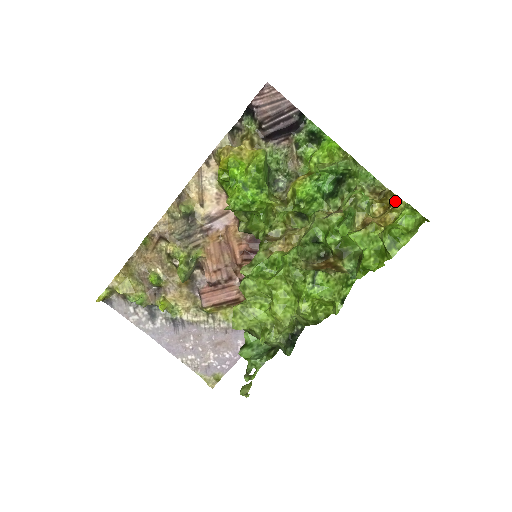
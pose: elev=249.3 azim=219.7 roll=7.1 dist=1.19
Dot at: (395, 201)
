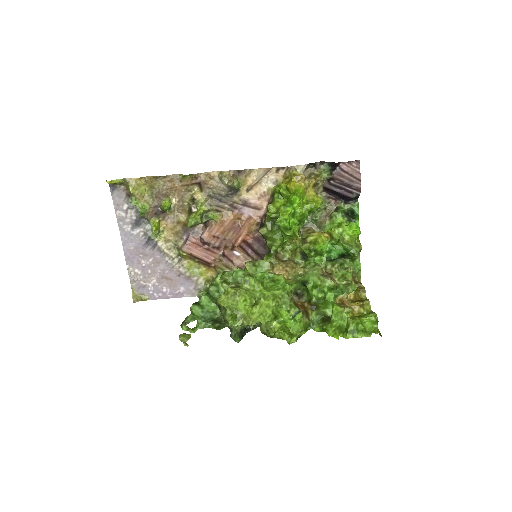
Dot at: (366, 301)
